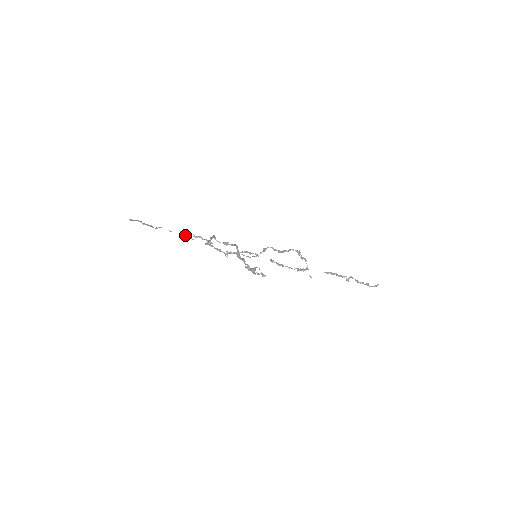
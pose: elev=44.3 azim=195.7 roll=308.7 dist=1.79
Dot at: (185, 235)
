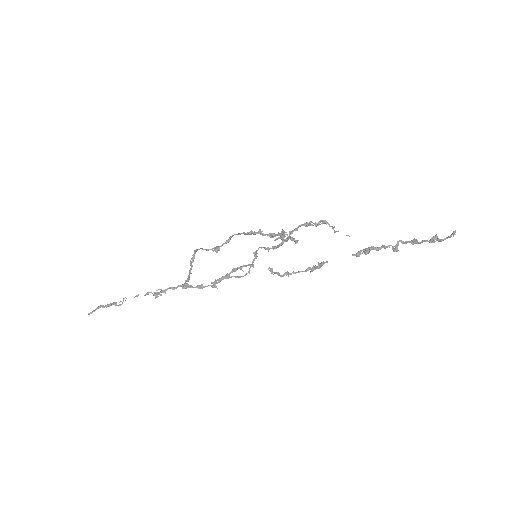
Dot at: (154, 292)
